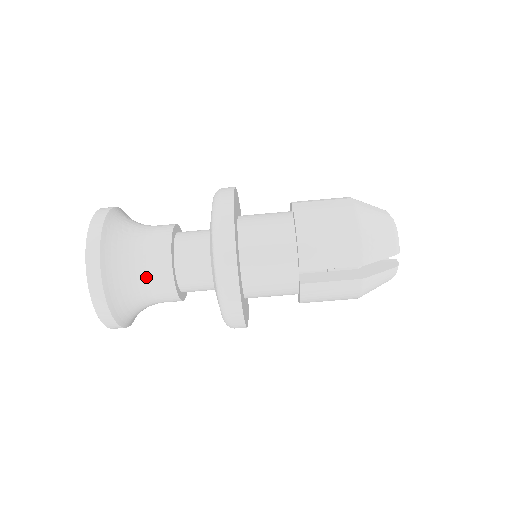
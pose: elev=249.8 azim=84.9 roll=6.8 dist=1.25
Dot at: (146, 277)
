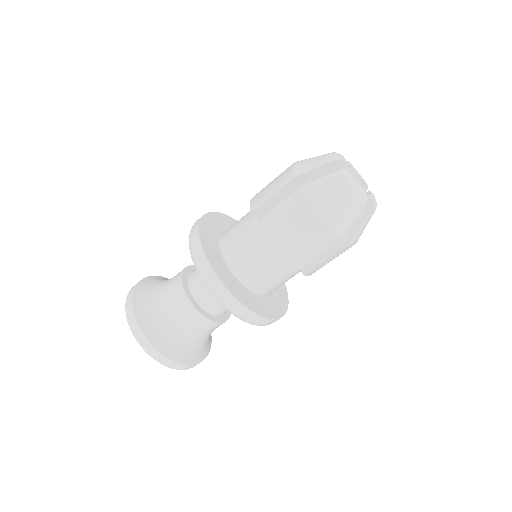
Dot at: (195, 332)
